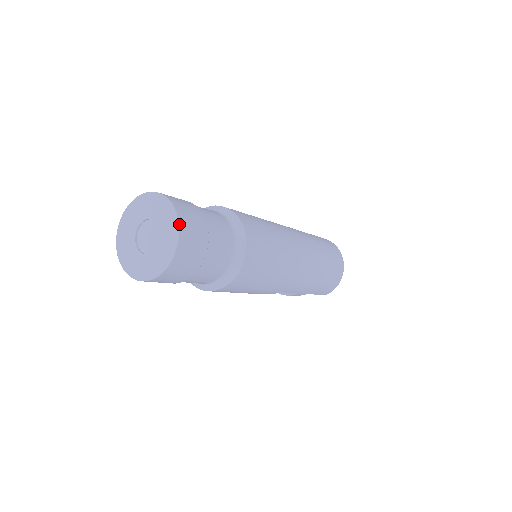
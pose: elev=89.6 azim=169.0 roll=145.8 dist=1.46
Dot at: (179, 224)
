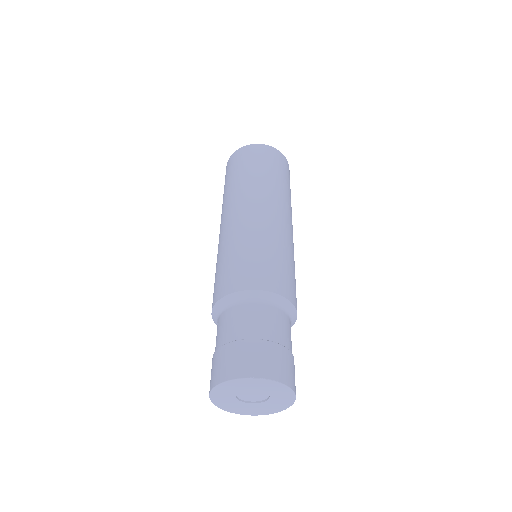
Dot at: (292, 404)
